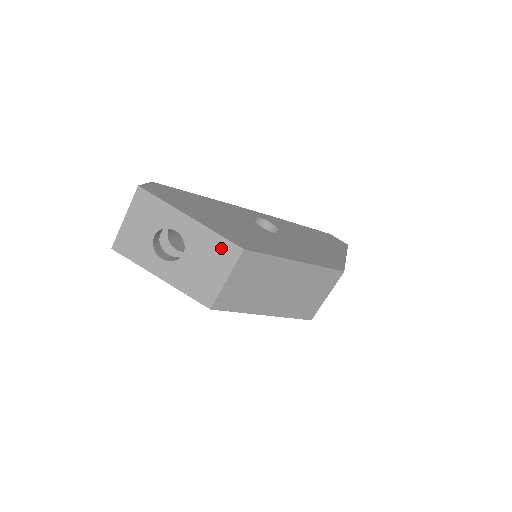
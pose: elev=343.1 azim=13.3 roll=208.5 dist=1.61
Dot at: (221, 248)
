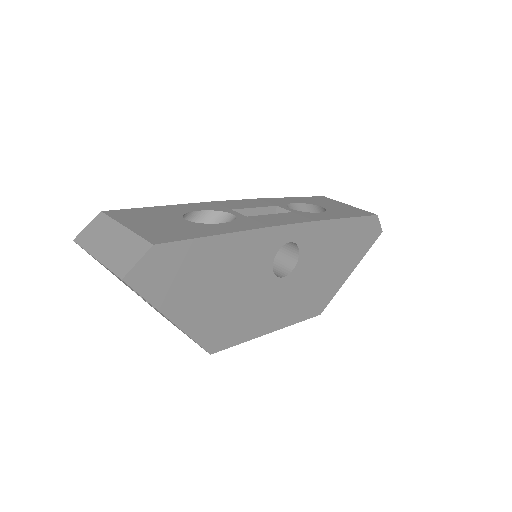
Dot at: occluded
